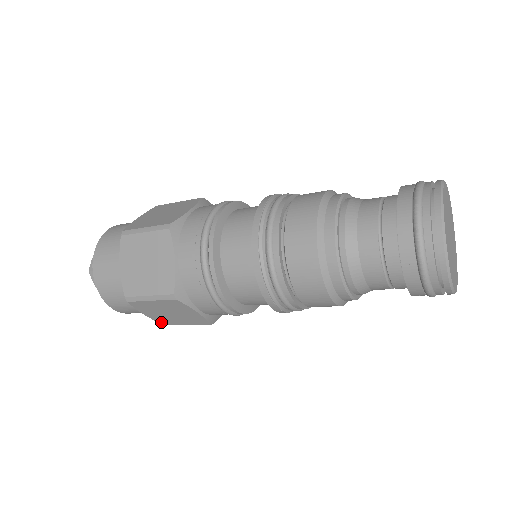
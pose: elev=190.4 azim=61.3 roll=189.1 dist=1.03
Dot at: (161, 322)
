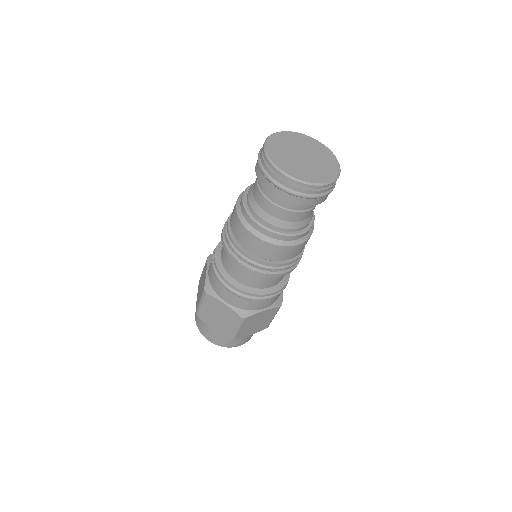
Dot at: (226, 335)
